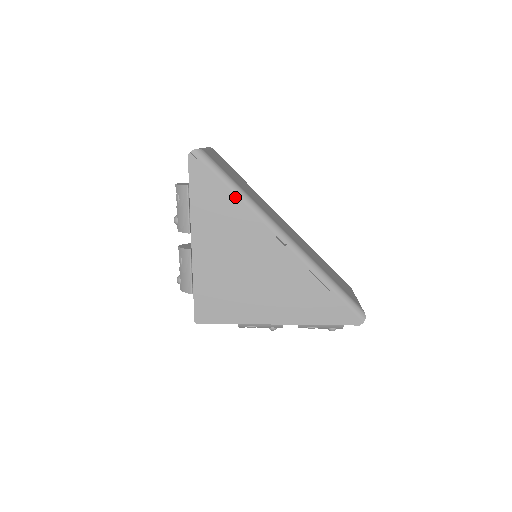
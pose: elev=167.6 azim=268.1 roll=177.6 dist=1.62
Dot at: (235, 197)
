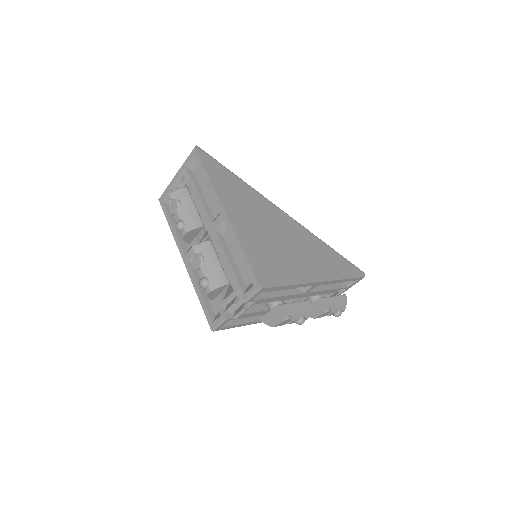
Dot at: (240, 180)
